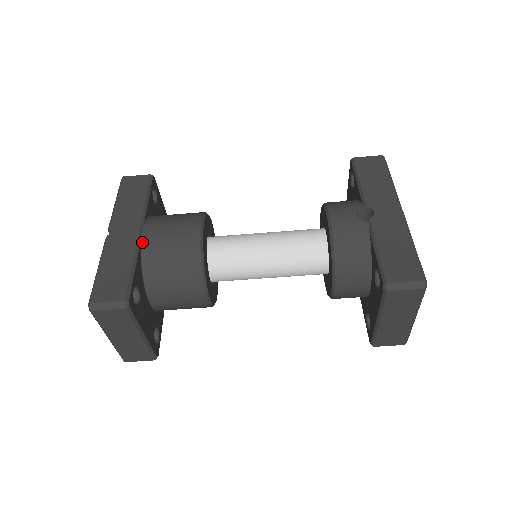
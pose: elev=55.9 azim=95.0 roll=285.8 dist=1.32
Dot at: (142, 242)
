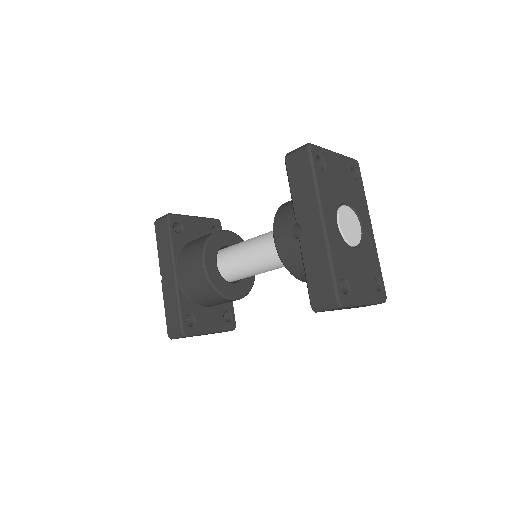
Dot at: (179, 282)
